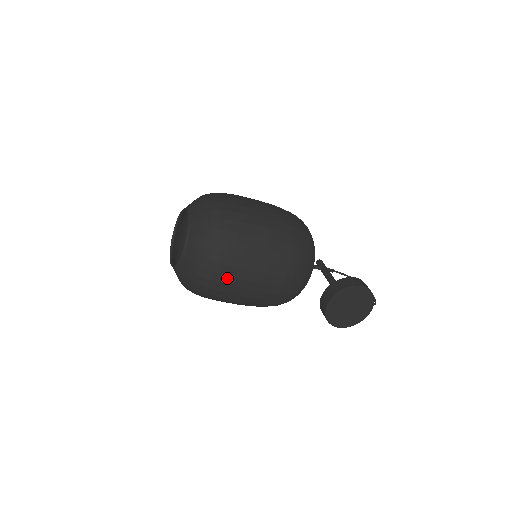
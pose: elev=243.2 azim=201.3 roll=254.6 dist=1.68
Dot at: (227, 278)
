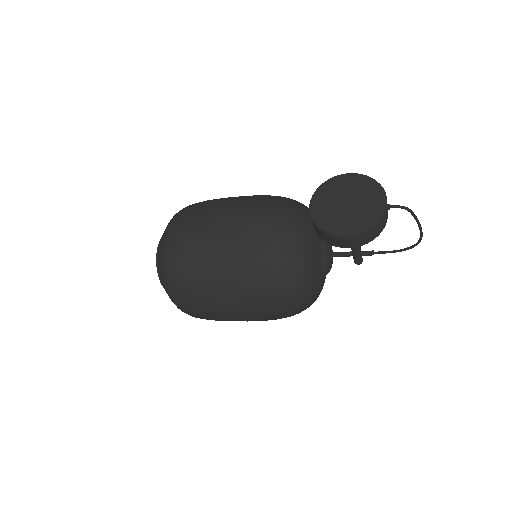
Dot at: (188, 233)
